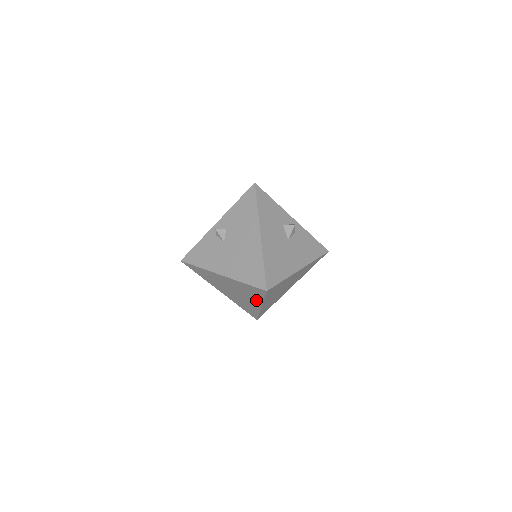
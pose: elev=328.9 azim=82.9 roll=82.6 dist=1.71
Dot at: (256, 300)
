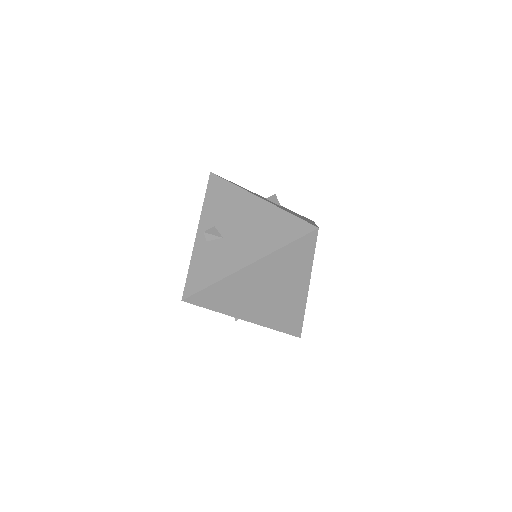
Dot at: (301, 276)
